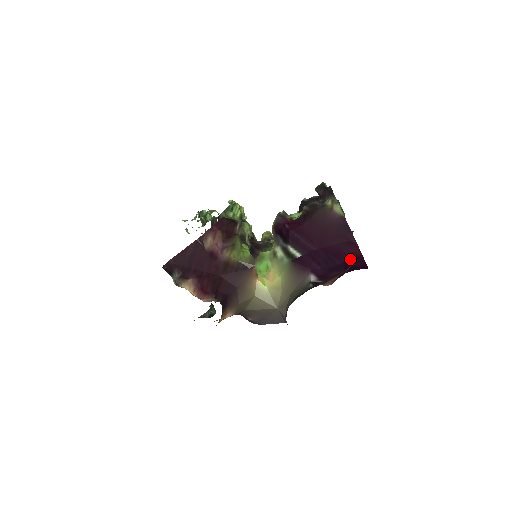
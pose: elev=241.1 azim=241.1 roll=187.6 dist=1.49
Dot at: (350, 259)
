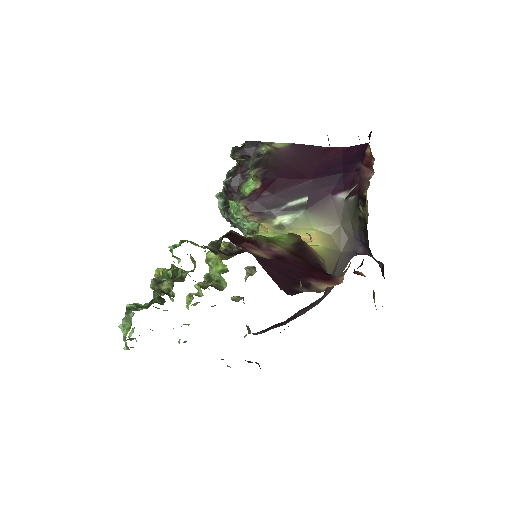
Dot at: (342, 158)
